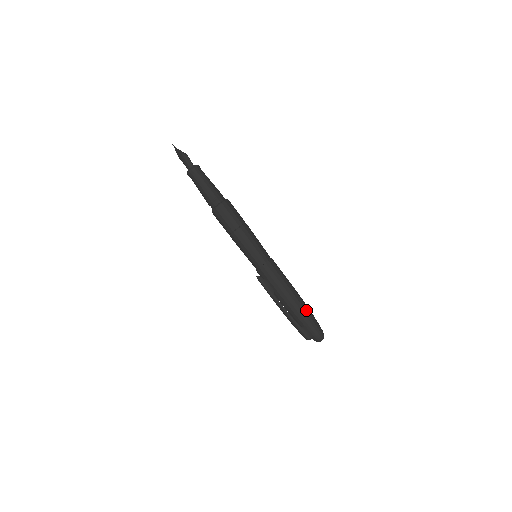
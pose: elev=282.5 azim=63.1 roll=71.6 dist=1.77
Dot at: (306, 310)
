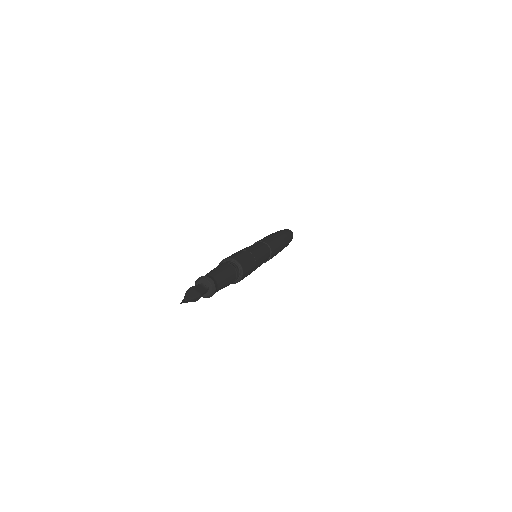
Dot at: (287, 245)
